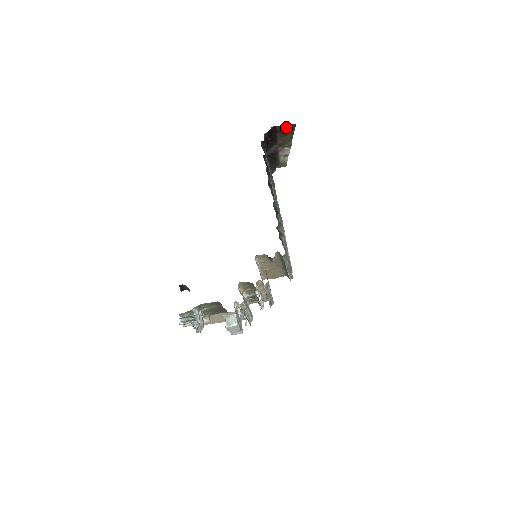
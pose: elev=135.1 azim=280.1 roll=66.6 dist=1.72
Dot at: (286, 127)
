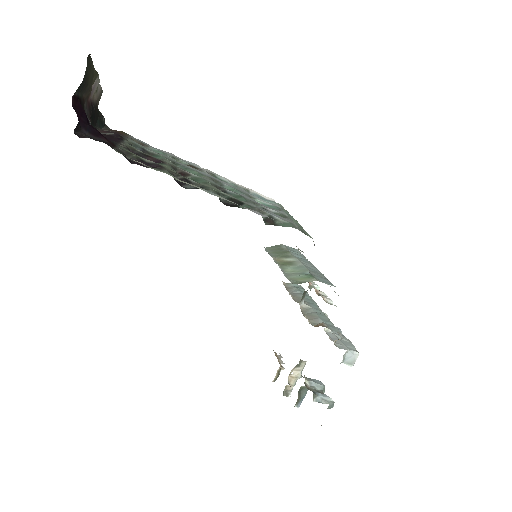
Dot at: (84, 76)
